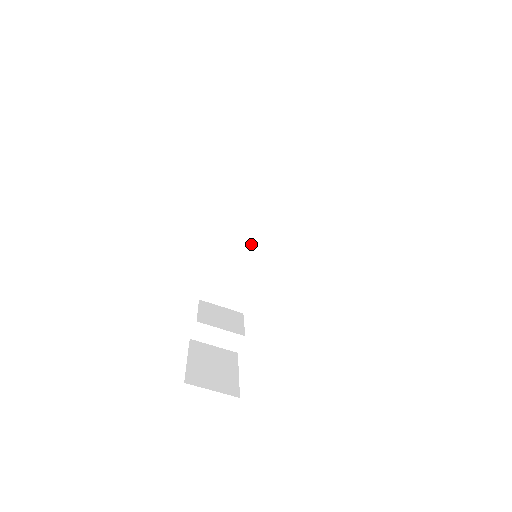
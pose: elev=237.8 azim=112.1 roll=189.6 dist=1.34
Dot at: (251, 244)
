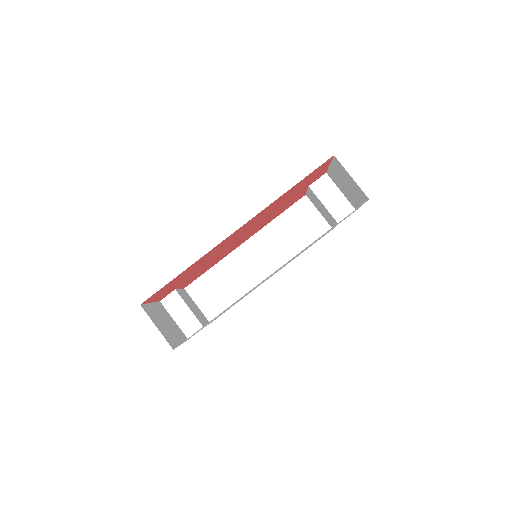
Dot at: (253, 267)
